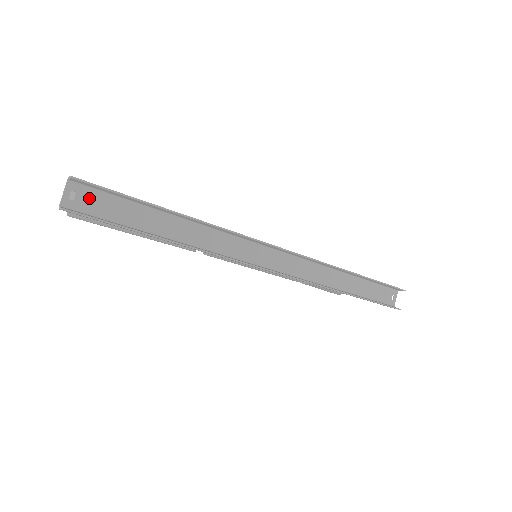
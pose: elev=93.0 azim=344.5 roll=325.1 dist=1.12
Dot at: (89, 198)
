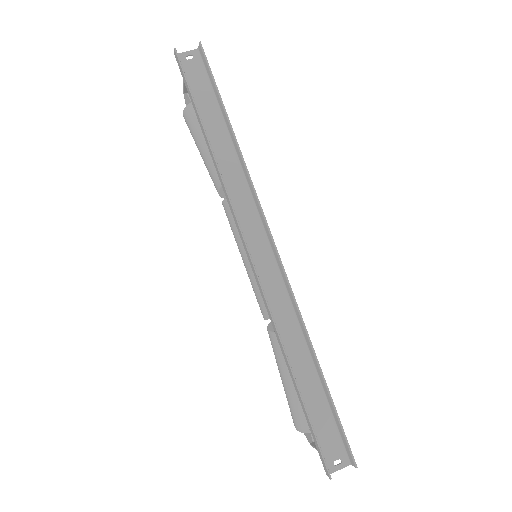
Dot at: (196, 68)
